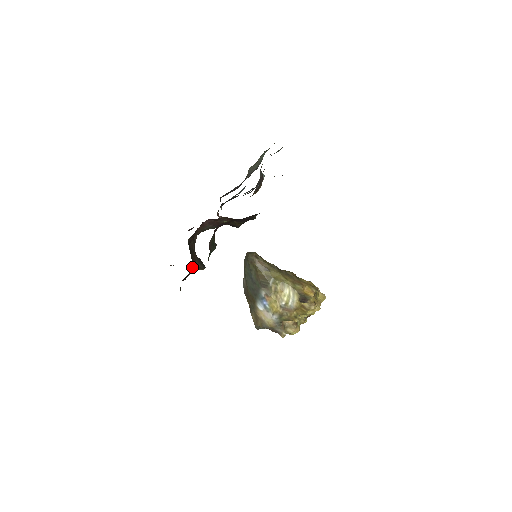
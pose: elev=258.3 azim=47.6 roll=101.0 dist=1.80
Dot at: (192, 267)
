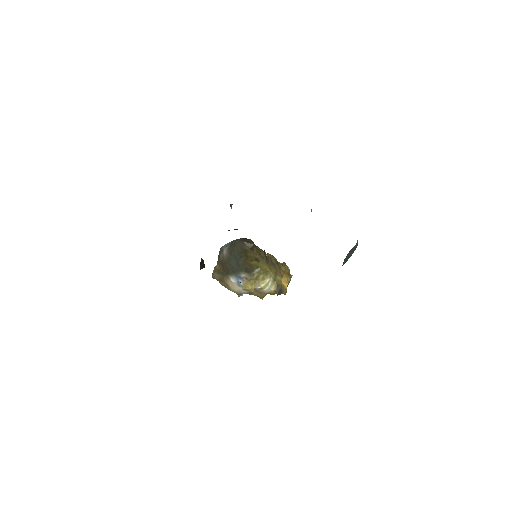
Dot at: occluded
